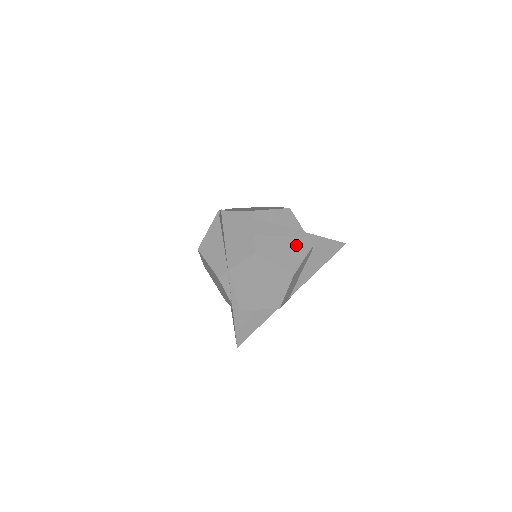
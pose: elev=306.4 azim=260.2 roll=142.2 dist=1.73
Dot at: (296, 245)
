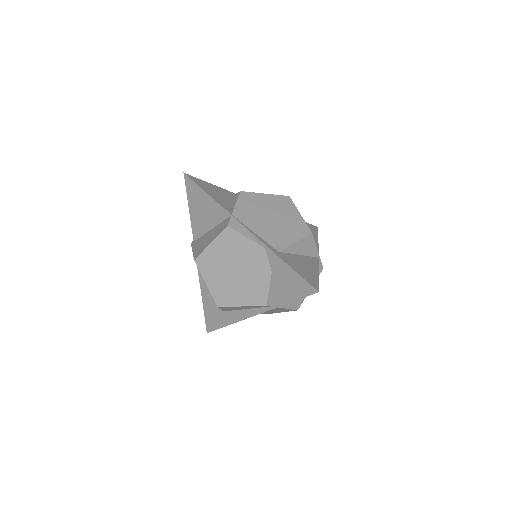
Dot at: occluded
